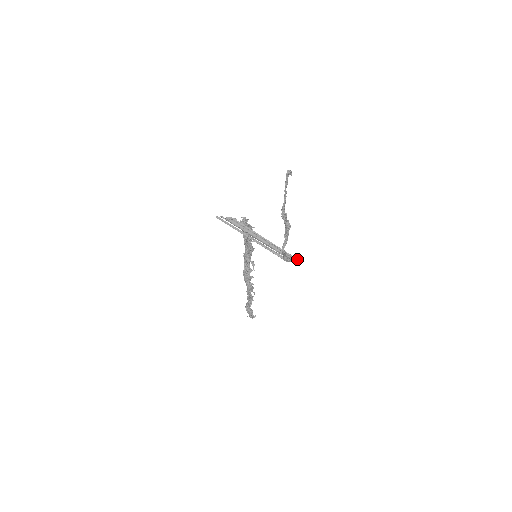
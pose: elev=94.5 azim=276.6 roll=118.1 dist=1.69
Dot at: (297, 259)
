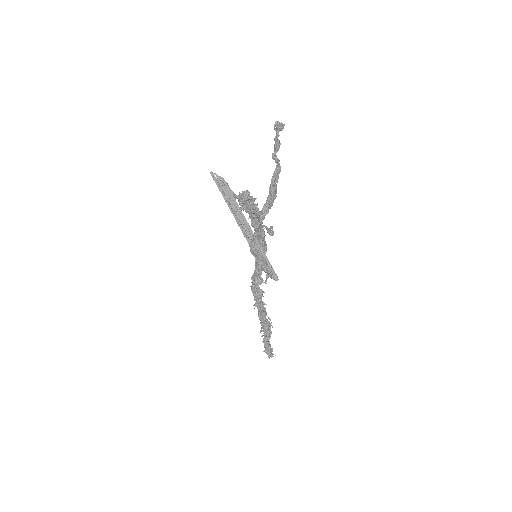
Dot at: (273, 271)
